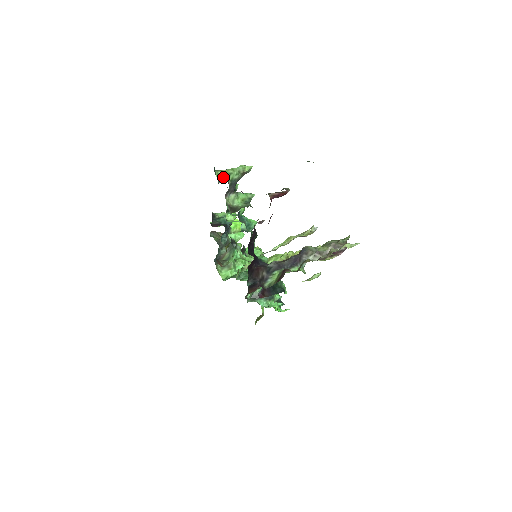
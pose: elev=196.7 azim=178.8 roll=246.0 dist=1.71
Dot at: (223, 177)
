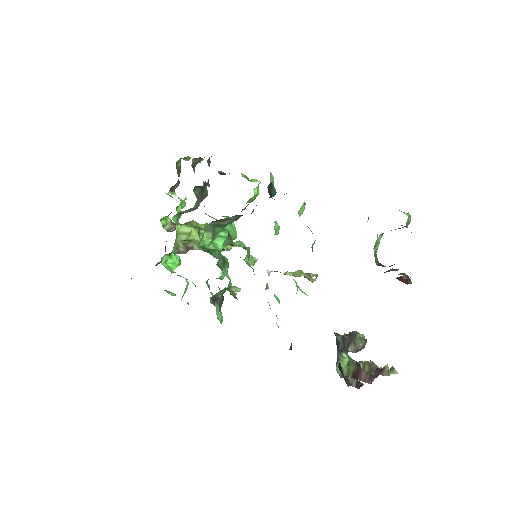
Dot at: occluded
